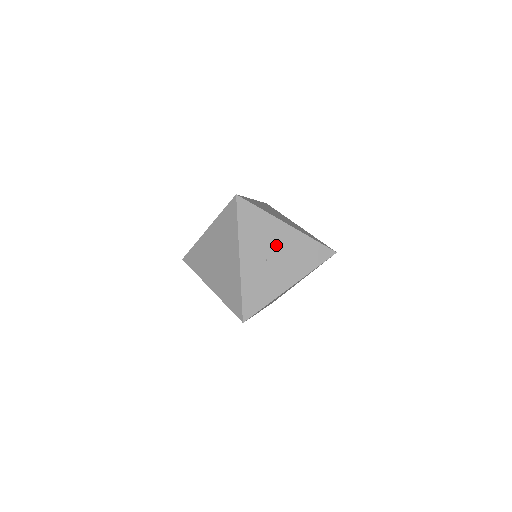
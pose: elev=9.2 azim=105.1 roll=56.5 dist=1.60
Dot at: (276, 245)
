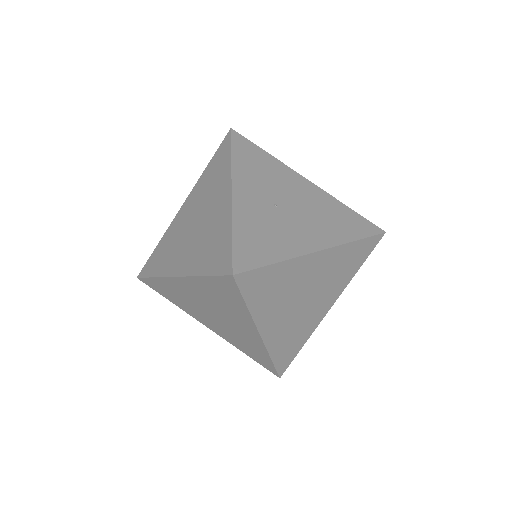
Dot at: (290, 194)
